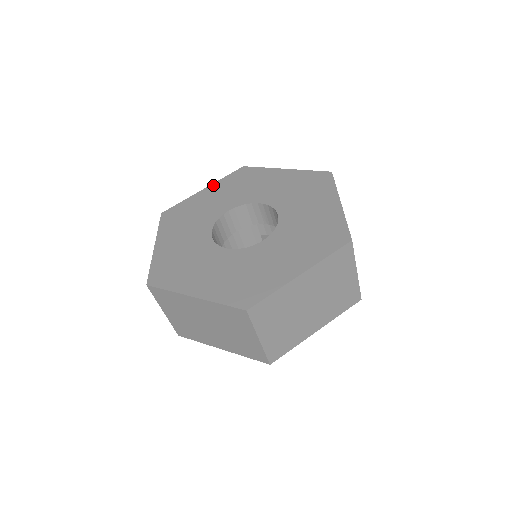
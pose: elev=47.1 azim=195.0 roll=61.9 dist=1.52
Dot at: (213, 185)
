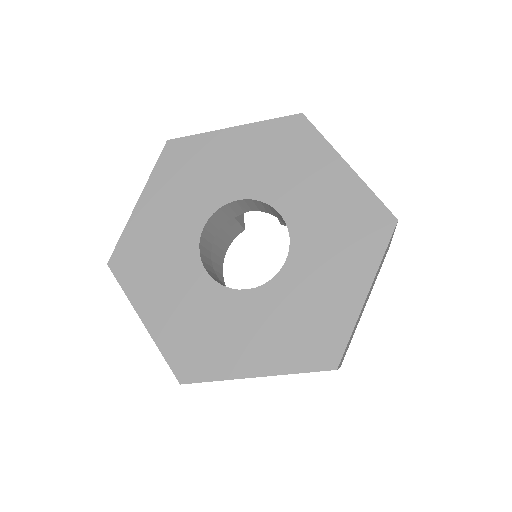
Dot at: (147, 189)
